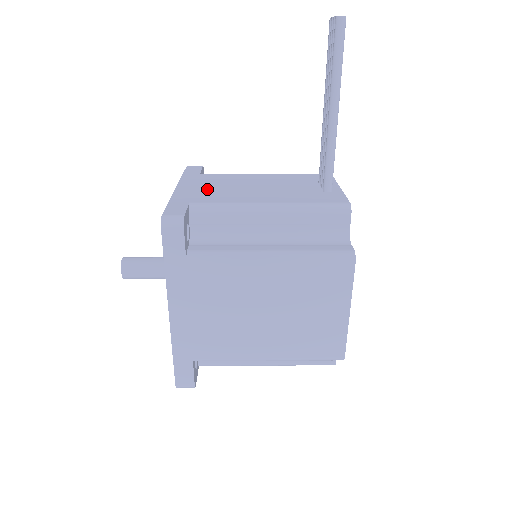
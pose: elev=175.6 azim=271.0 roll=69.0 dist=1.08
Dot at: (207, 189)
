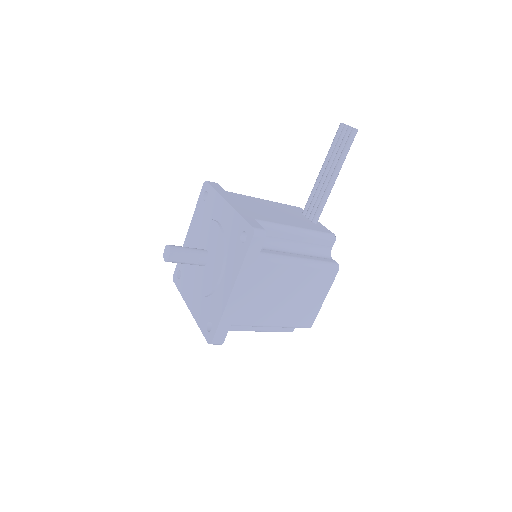
Dot at: (249, 208)
